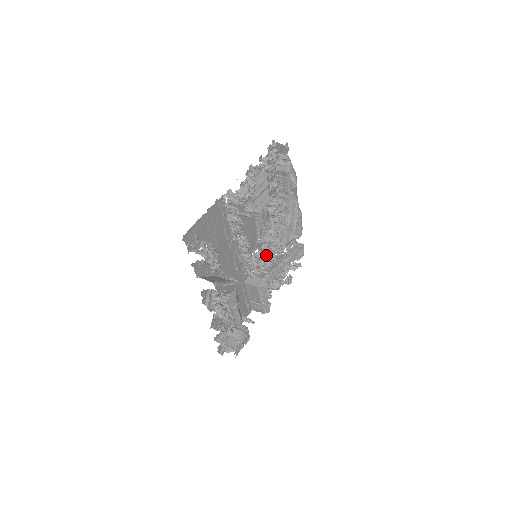
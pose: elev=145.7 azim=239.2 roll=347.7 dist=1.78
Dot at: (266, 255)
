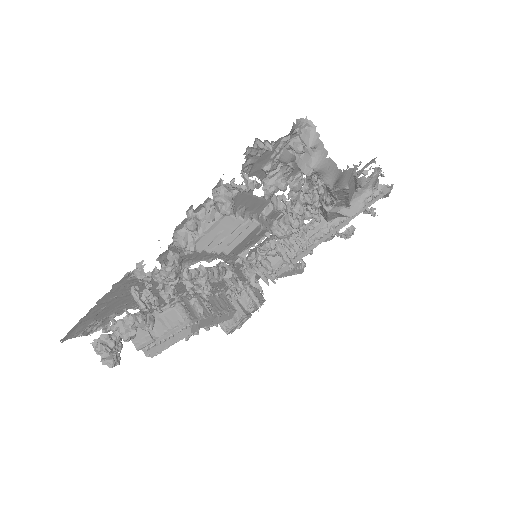
Dot at: (277, 250)
